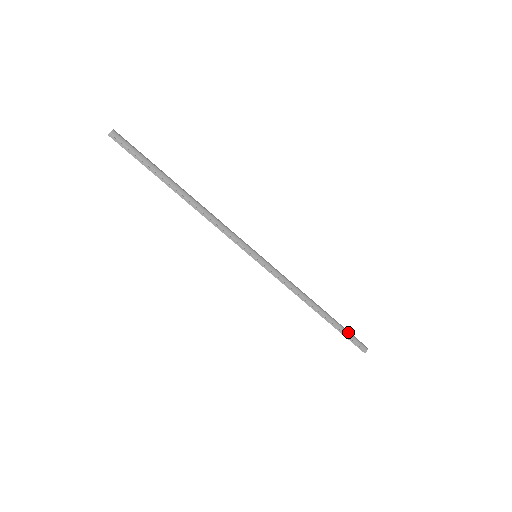
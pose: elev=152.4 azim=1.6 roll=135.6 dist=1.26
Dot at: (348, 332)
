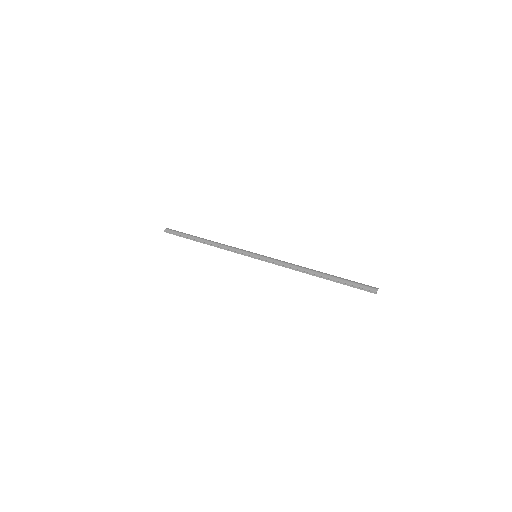
Dot at: (351, 281)
